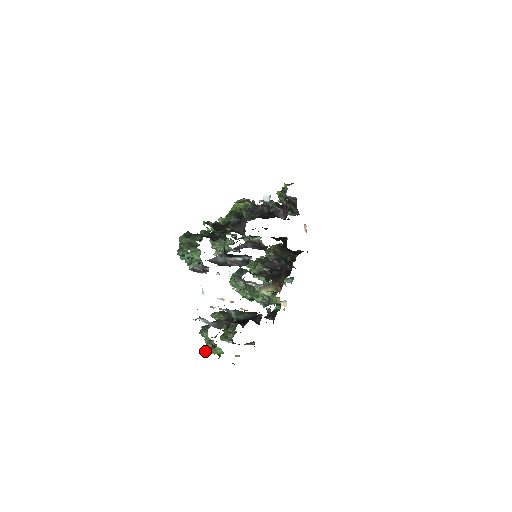
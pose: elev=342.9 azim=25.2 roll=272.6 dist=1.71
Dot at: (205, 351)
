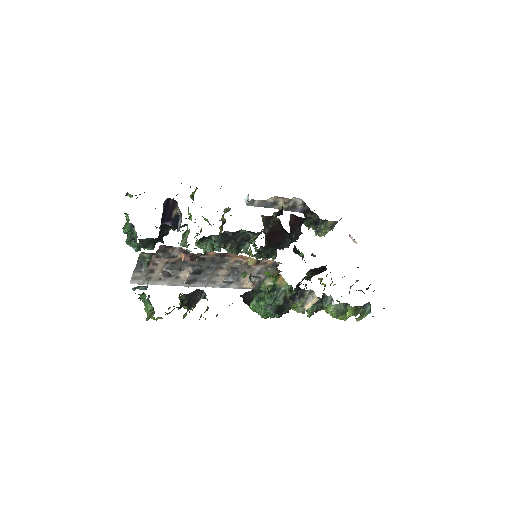
Dot at: (146, 320)
